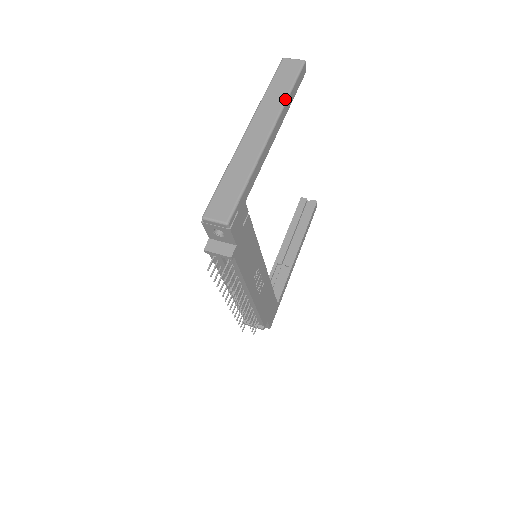
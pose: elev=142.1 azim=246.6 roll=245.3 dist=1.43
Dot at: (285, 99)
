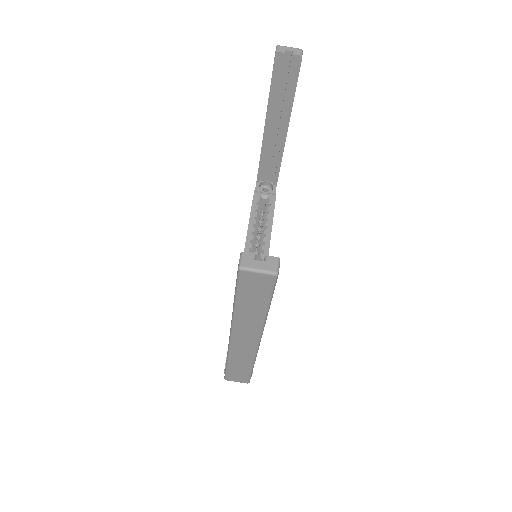
Dot at: (265, 317)
